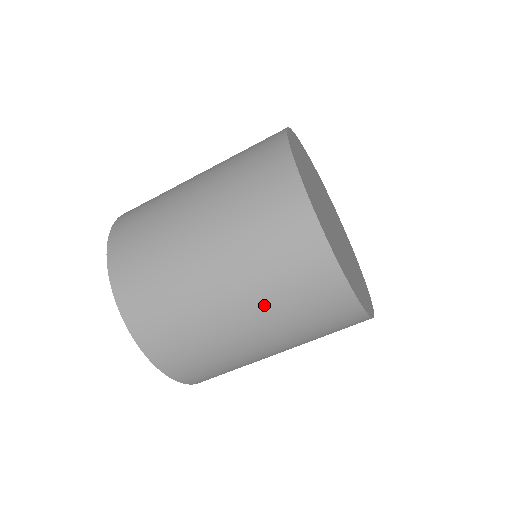
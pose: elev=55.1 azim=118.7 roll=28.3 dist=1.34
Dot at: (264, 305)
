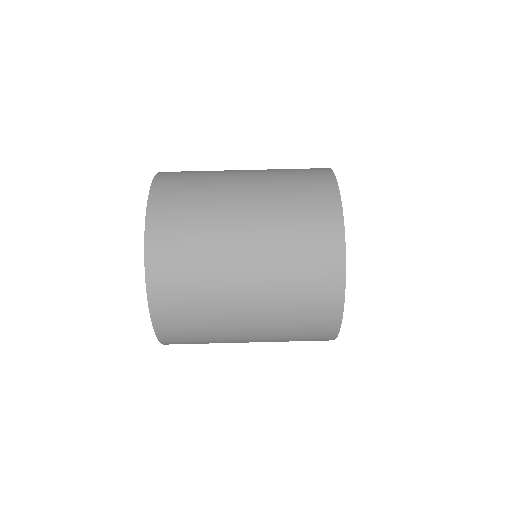
Dot at: (273, 308)
